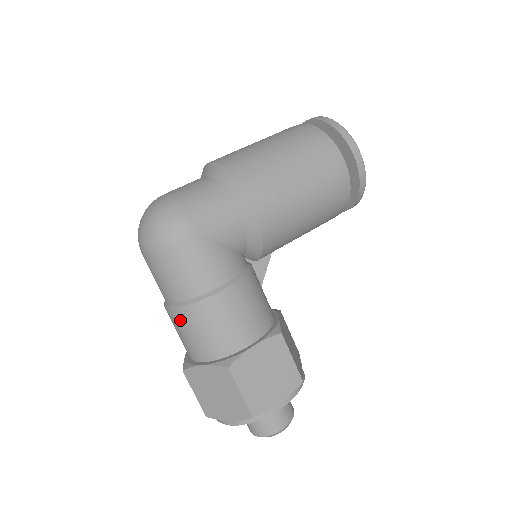
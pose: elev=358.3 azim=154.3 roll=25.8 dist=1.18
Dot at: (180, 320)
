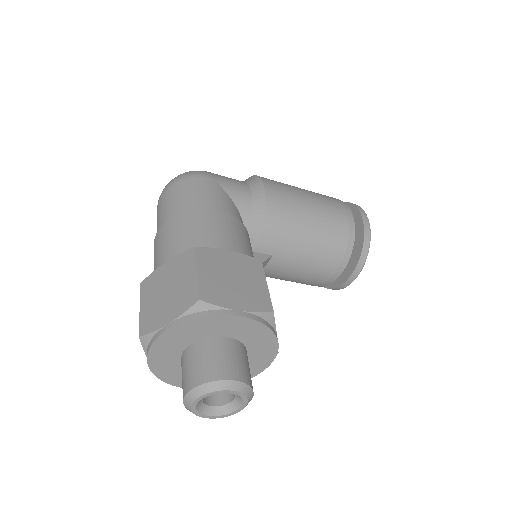
Dot at: (165, 231)
